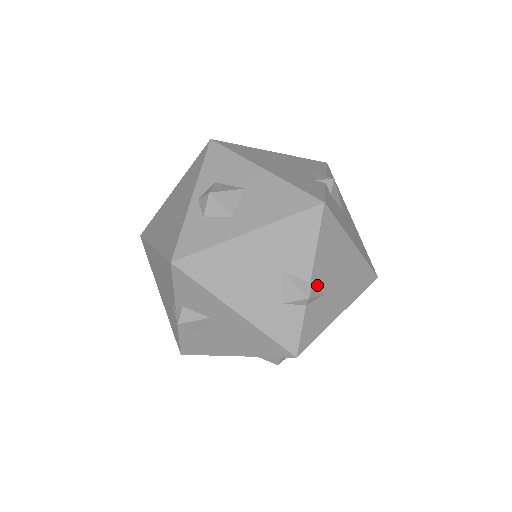
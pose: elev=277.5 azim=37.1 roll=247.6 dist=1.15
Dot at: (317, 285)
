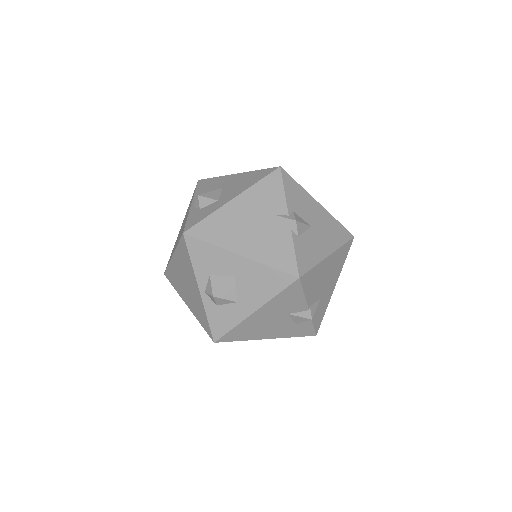
Dot at: (313, 303)
